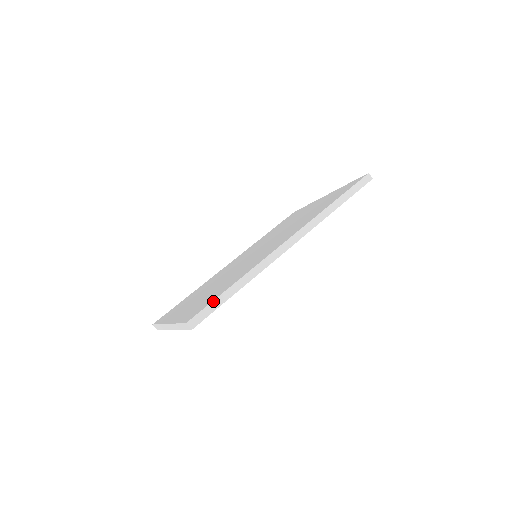
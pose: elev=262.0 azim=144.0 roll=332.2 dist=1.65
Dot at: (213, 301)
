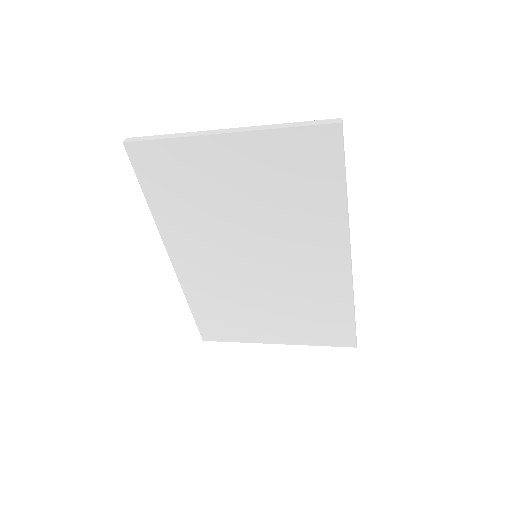
Dot at: occluded
